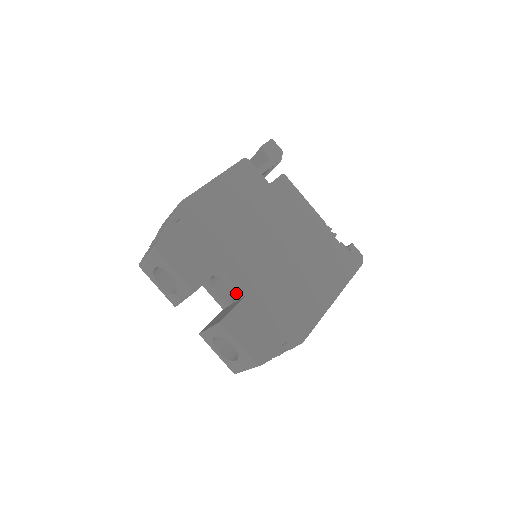
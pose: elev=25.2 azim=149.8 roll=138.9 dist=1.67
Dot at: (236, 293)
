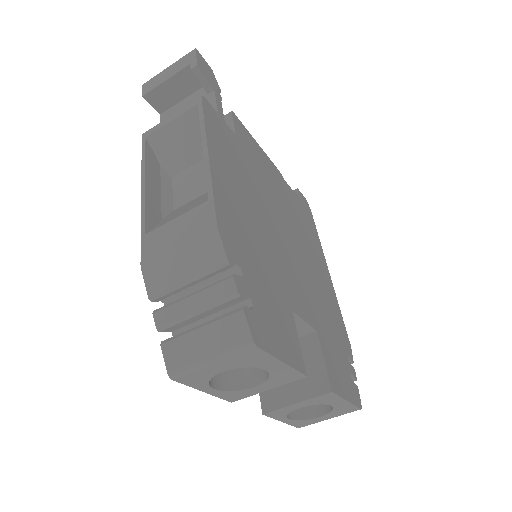
Dot at: (300, 332)
